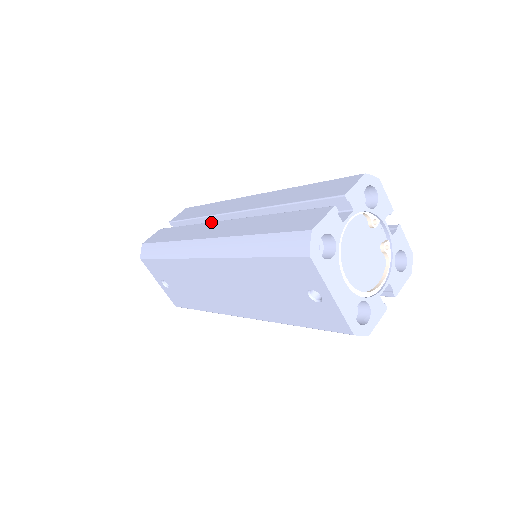
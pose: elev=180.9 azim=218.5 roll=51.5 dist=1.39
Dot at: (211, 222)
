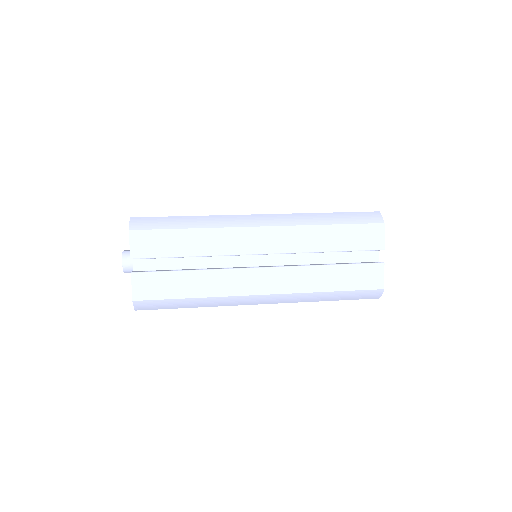
Dot at: (240, 269)
